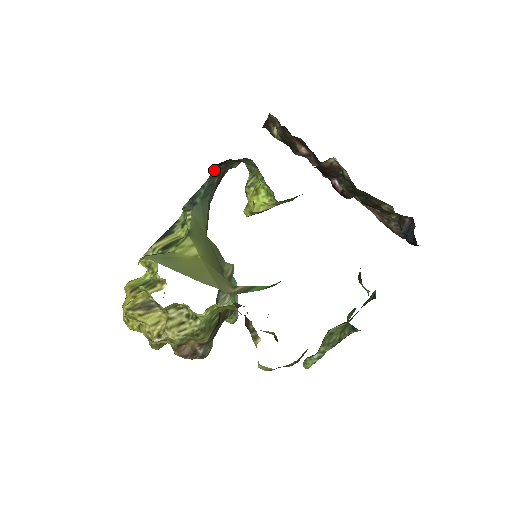
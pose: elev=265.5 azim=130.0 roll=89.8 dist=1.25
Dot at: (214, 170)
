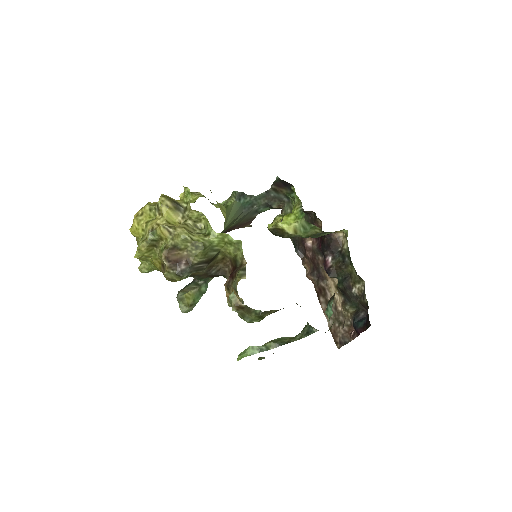
Dot at: (266, 192)
